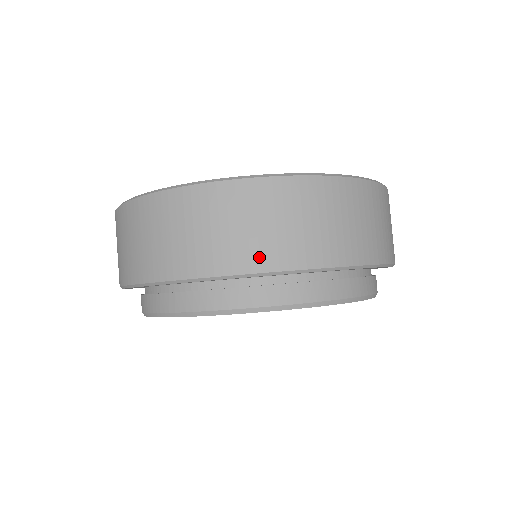
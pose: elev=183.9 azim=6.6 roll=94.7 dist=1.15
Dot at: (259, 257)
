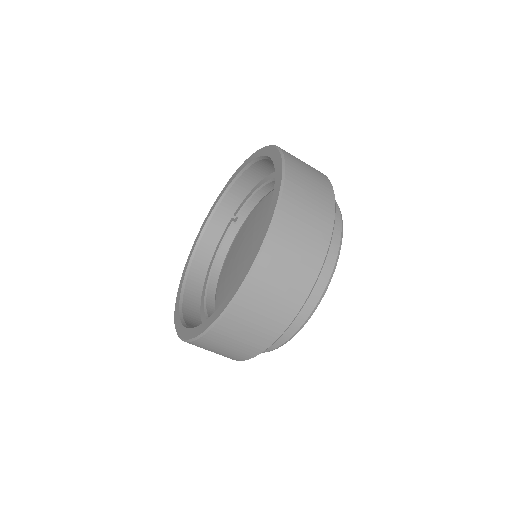
Dot at: (276, 327)
